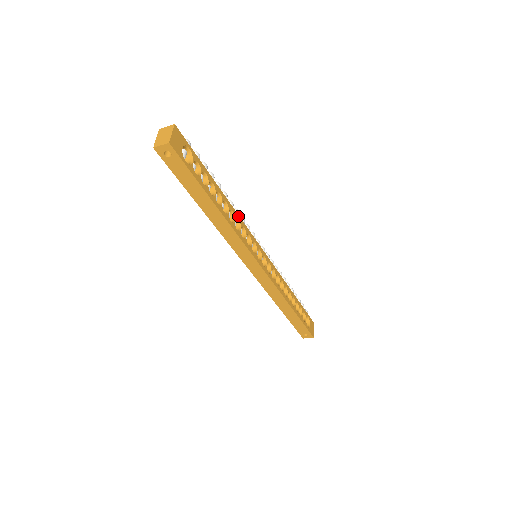
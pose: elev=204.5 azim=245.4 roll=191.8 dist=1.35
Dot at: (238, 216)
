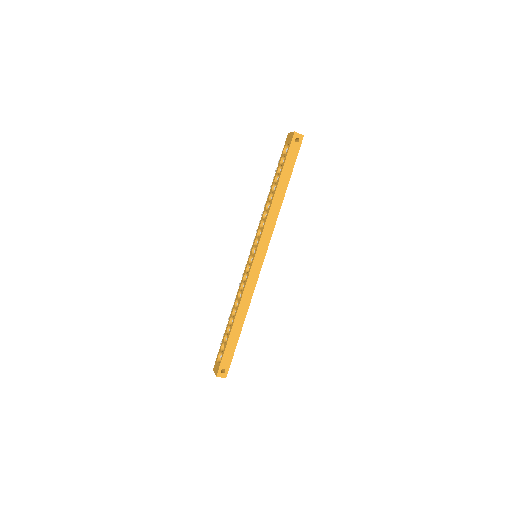
Dot at: occluded
